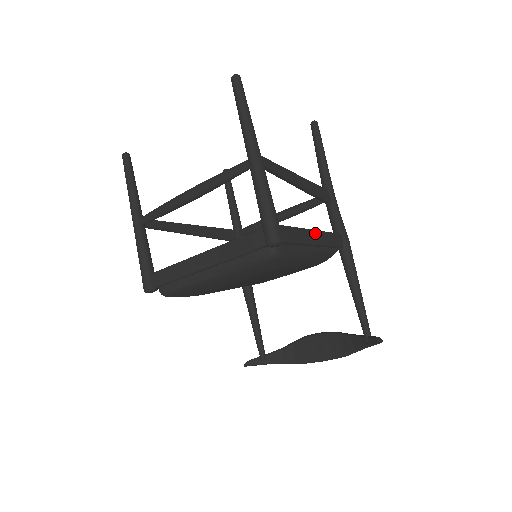
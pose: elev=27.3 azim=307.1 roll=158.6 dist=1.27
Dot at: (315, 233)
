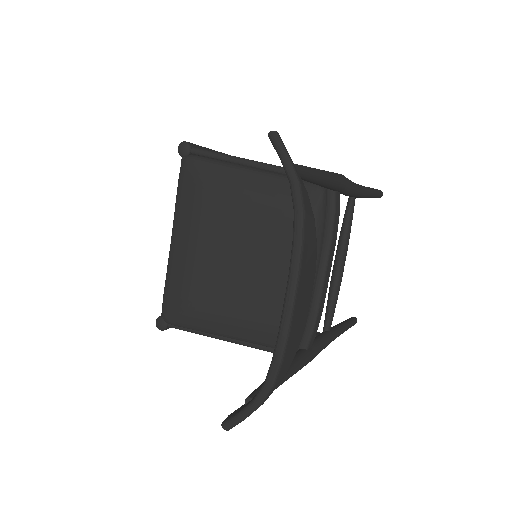
Dot at: occluded
